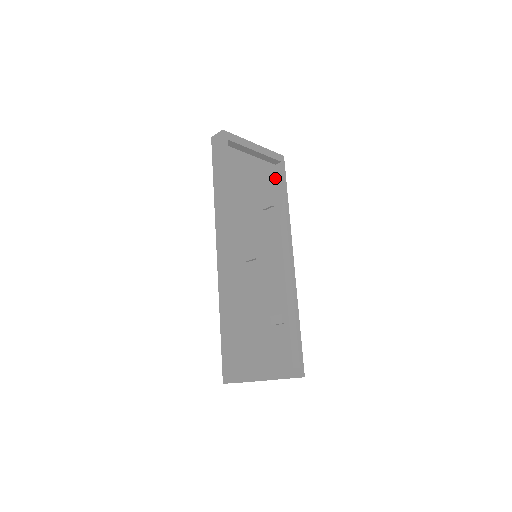
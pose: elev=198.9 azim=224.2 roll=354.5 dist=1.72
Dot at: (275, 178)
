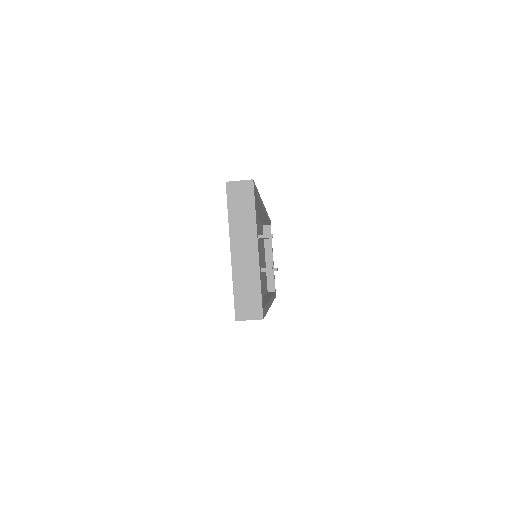
Dot at: occluded
